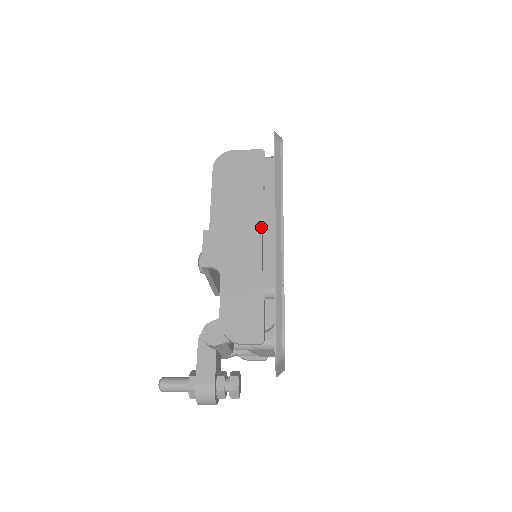
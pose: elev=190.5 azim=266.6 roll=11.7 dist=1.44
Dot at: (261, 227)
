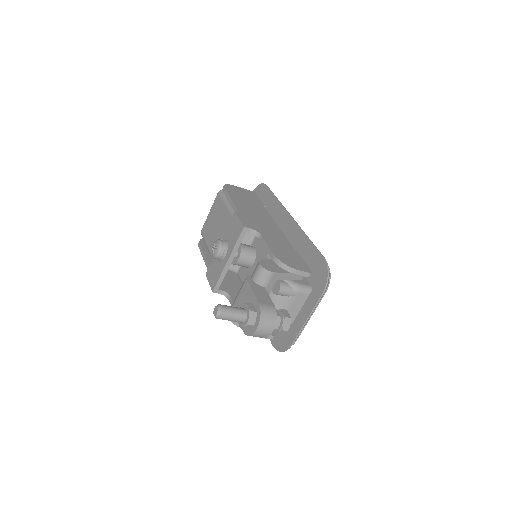
Dot at: (274, 222)
